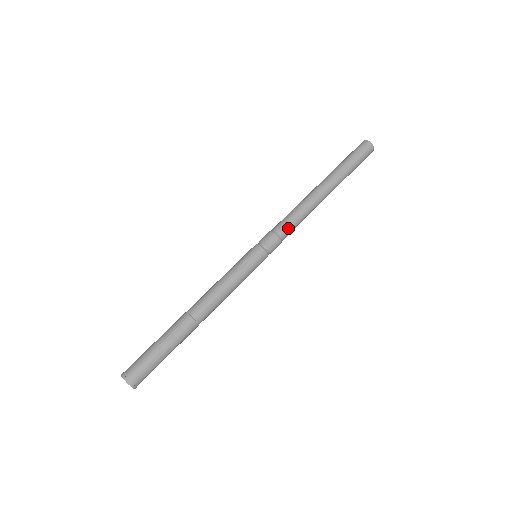
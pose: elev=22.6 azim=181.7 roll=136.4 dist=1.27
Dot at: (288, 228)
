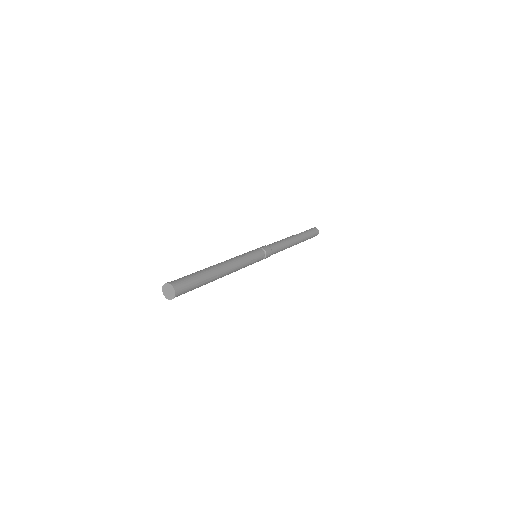
Dot at: (275, 253)
